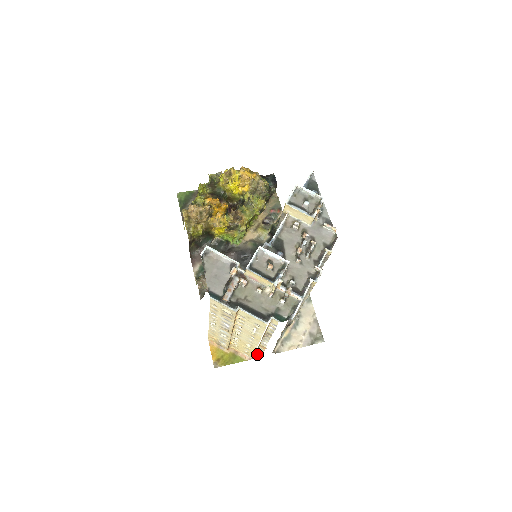
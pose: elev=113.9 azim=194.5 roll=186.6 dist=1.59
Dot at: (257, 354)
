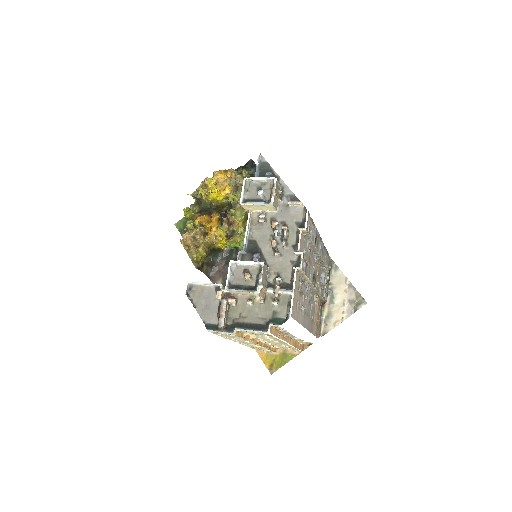
Dot at: (305, 344)
